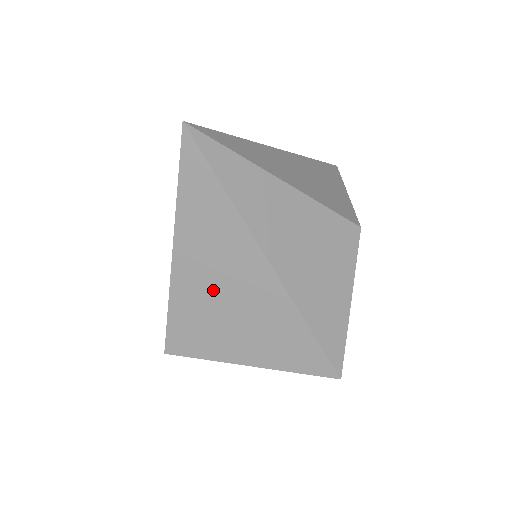
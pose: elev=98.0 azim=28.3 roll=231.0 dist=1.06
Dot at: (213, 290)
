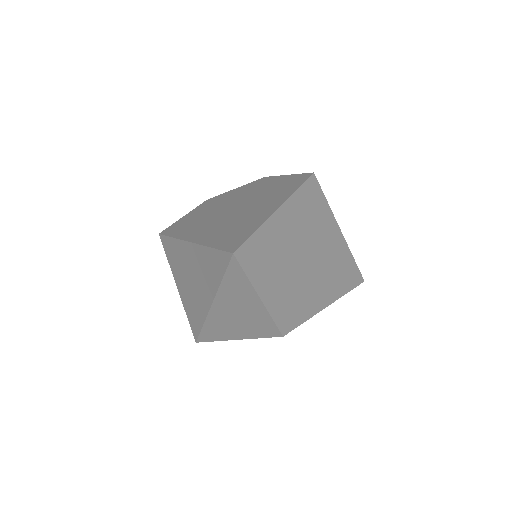
Dot at: (189, 269)
